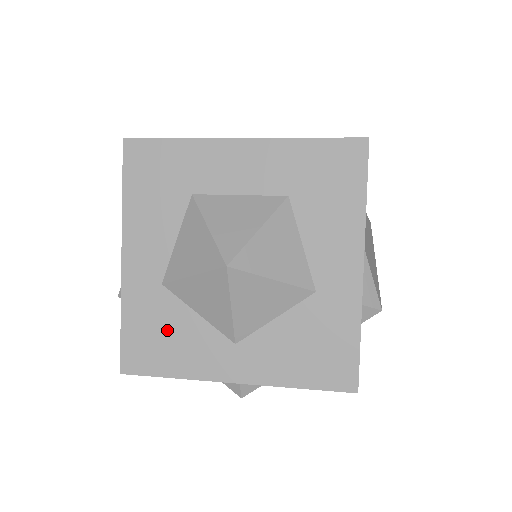
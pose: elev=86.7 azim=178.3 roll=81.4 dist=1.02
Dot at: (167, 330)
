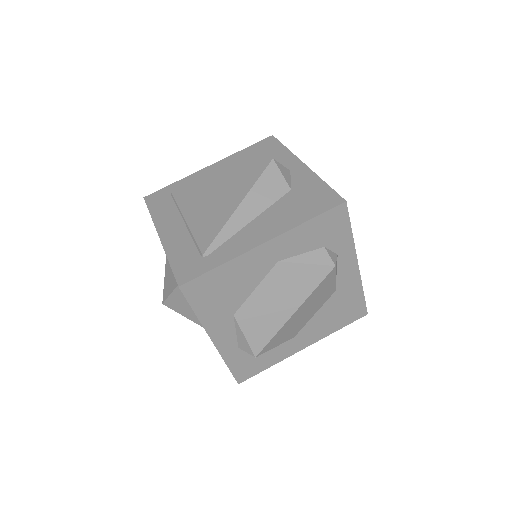
Dot at: occluded
